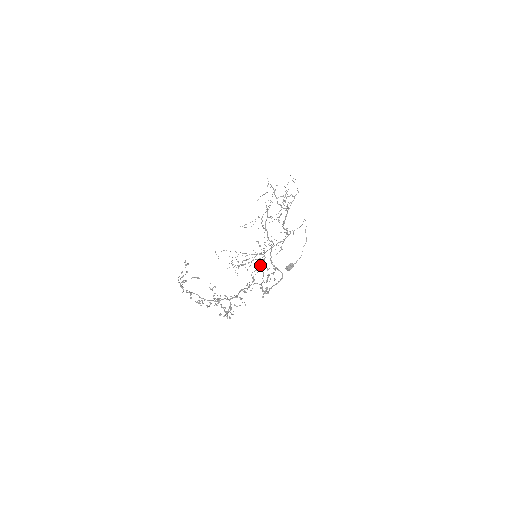
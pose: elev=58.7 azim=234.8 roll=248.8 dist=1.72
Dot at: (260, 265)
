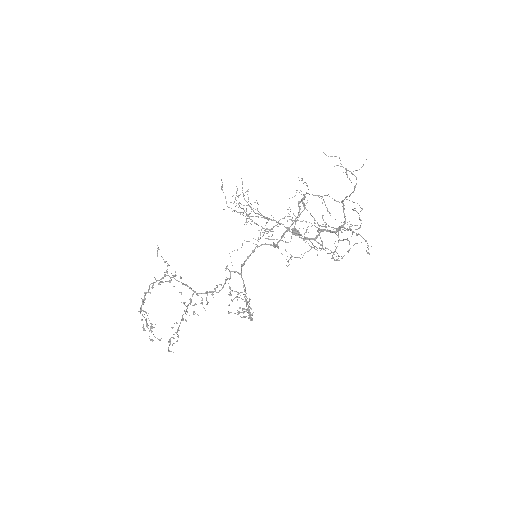
Dot at: occluded
